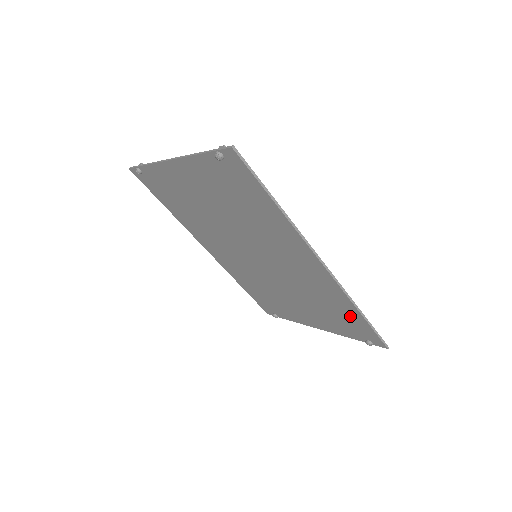
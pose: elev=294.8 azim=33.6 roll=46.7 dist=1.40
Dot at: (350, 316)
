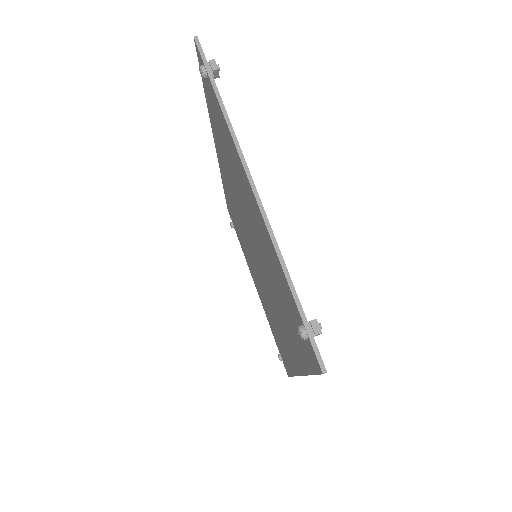
Dot at: (284, 356)
